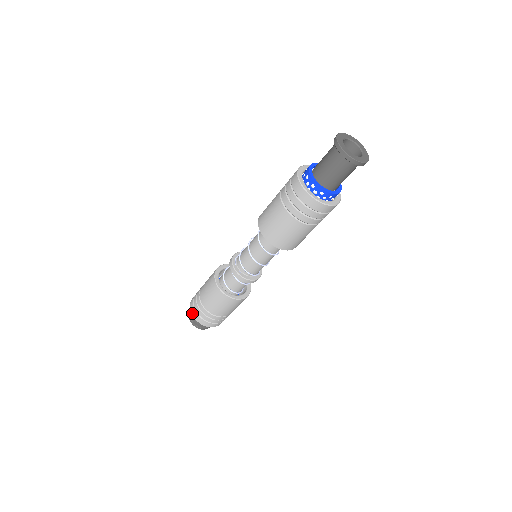
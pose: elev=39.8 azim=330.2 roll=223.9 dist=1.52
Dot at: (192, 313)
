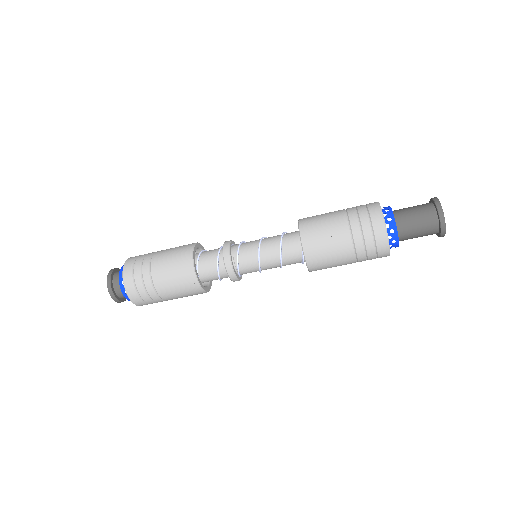
Dot at: (129, 258)
